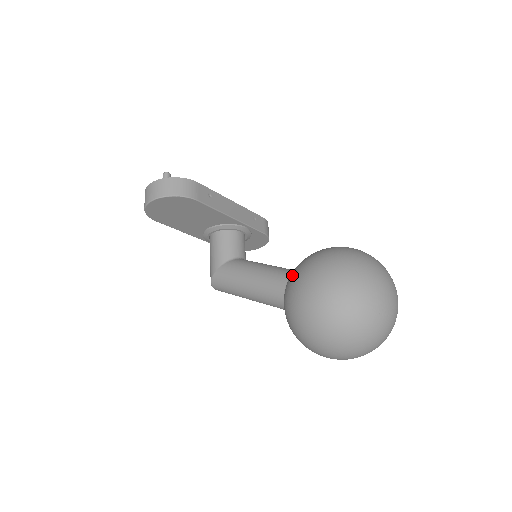
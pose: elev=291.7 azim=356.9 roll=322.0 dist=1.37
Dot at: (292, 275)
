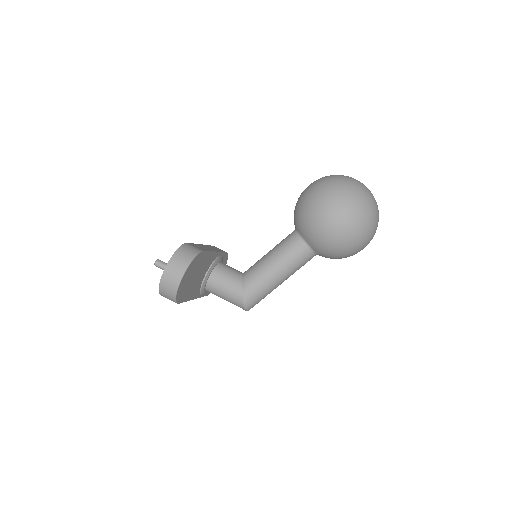
Dot at: (308, 224)
